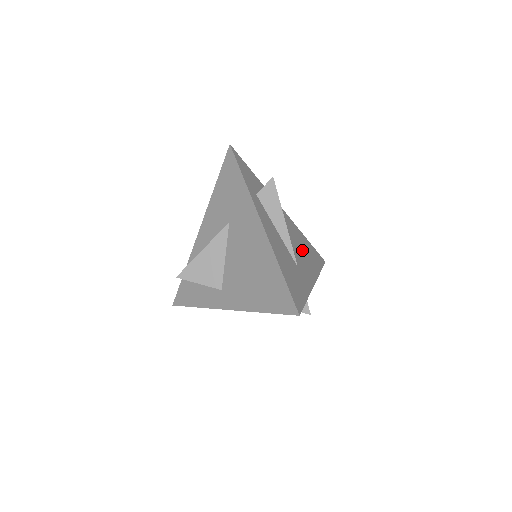
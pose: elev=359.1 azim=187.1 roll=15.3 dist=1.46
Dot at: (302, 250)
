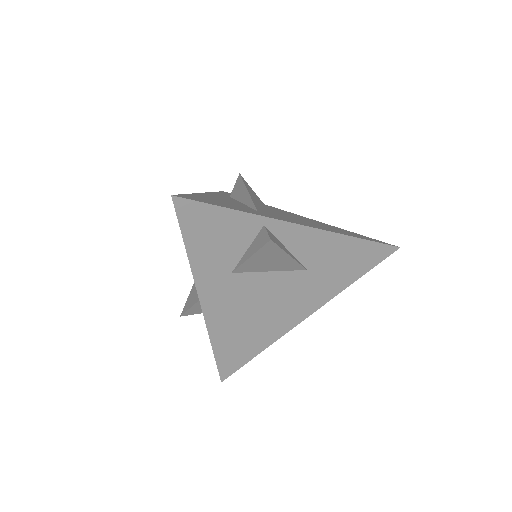
Dot at: (308, 222)
